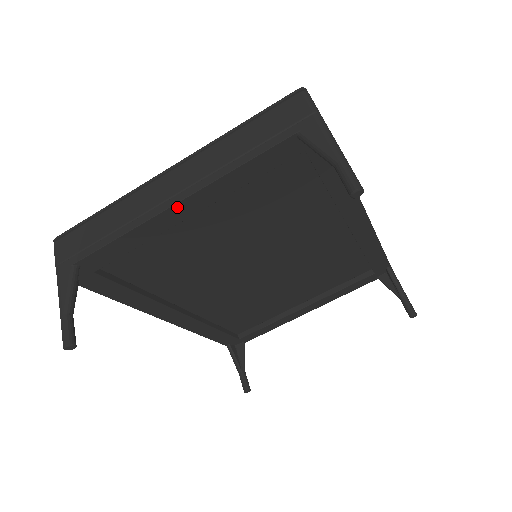
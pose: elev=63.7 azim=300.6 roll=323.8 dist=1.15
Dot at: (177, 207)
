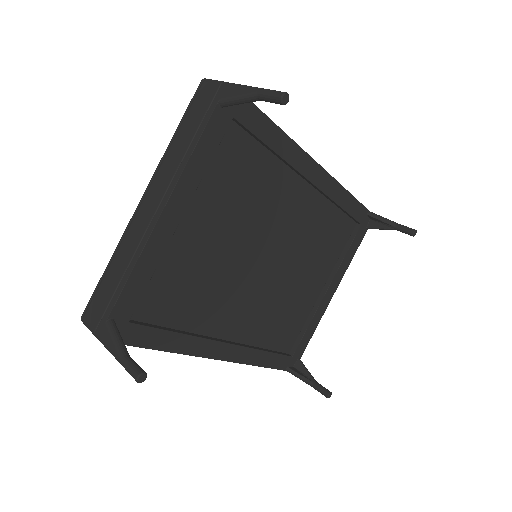
Dot at: (164, 216)
